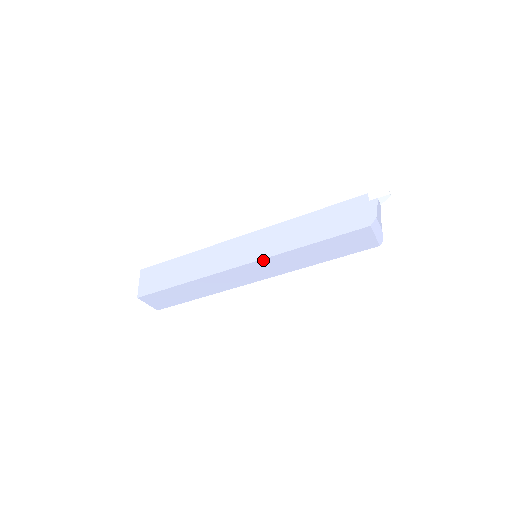
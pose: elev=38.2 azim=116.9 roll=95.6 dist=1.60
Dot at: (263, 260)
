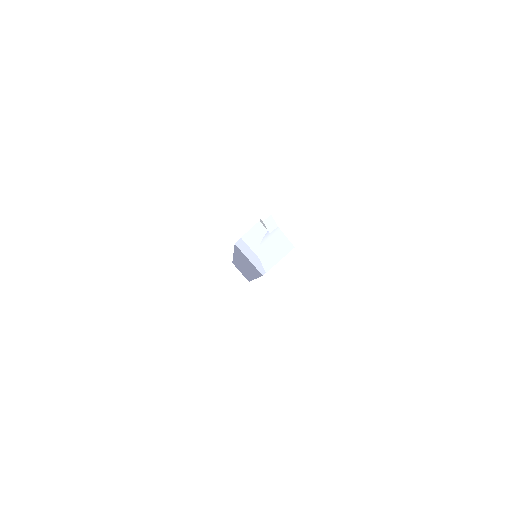
Dot at: occluded
